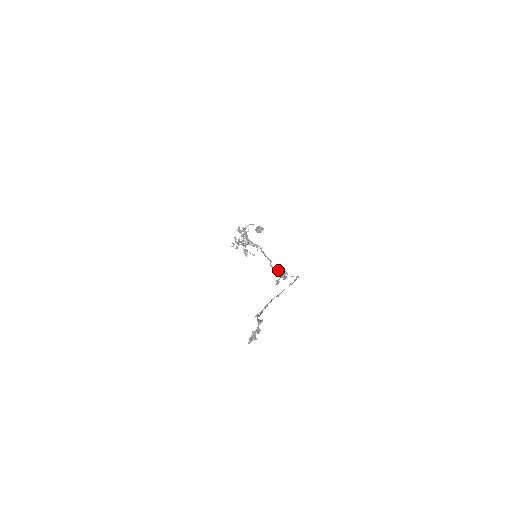
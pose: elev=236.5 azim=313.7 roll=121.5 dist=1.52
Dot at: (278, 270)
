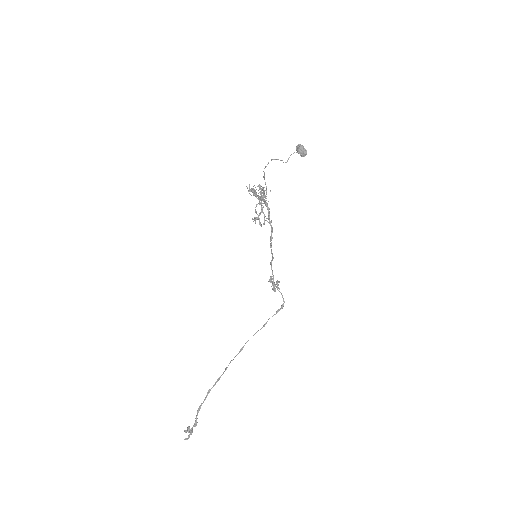
Dot at: (273, 278)
